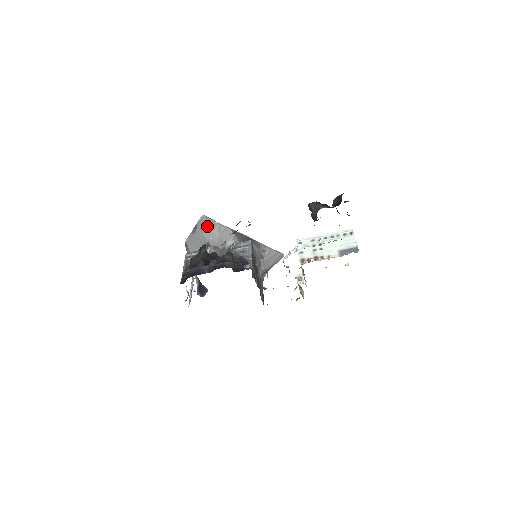
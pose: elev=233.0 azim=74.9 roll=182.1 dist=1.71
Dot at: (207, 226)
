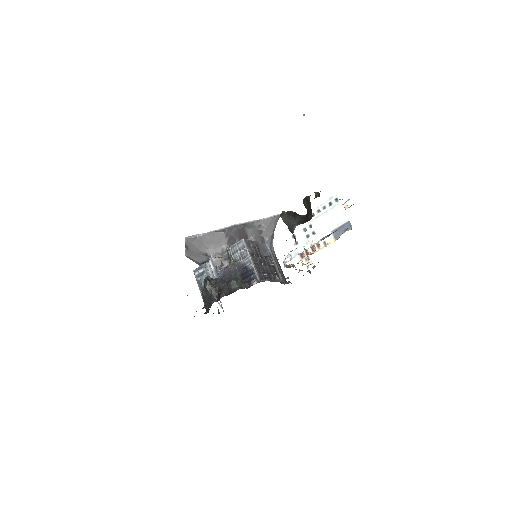
Dot at: (196, 242)
